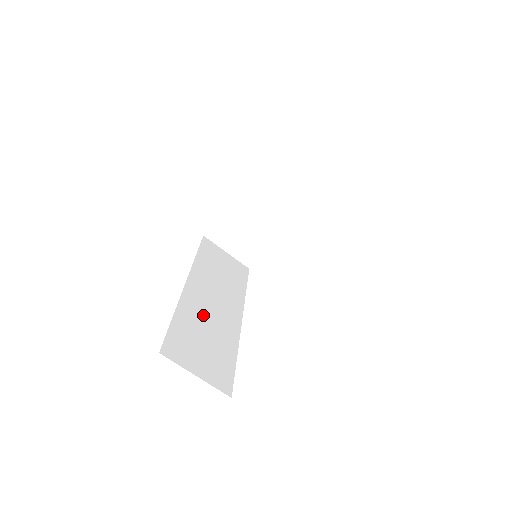
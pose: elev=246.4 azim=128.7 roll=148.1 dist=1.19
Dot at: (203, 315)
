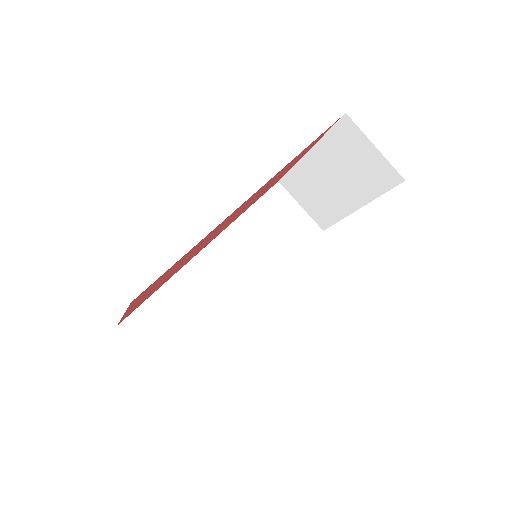
Dot at: (202, 289)
